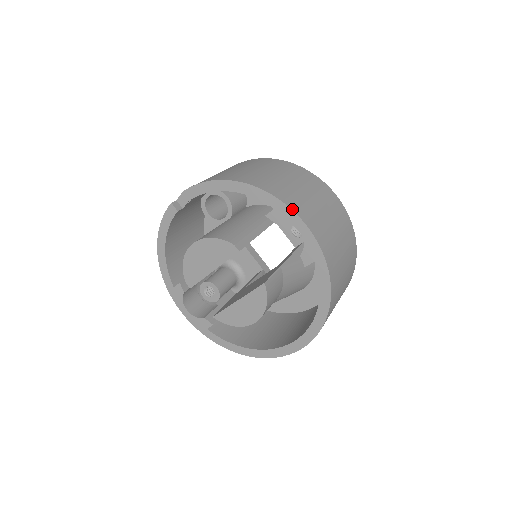
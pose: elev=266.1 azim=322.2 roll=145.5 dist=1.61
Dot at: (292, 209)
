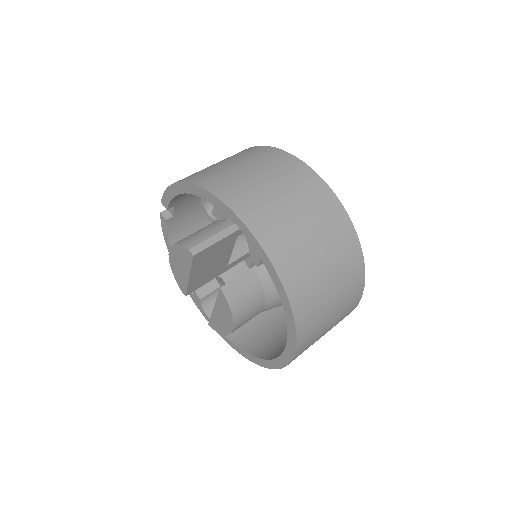
Dot at: (225, 203)
